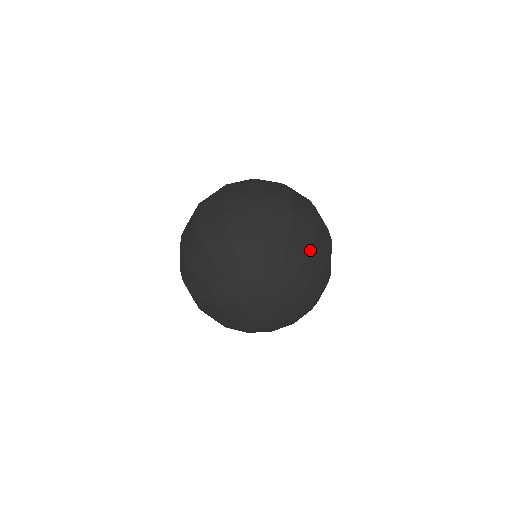
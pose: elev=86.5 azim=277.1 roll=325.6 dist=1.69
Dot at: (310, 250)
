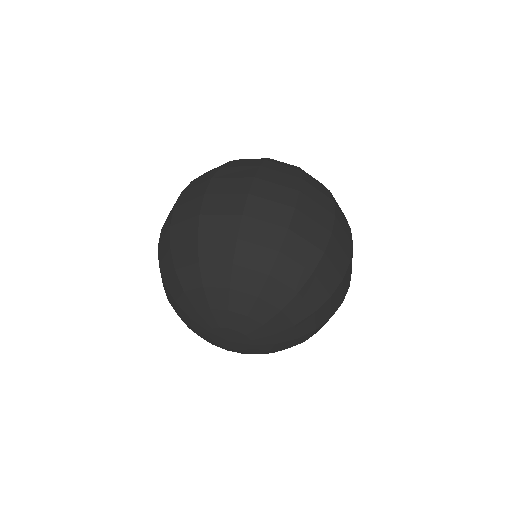
Dot at: (319, 306)
